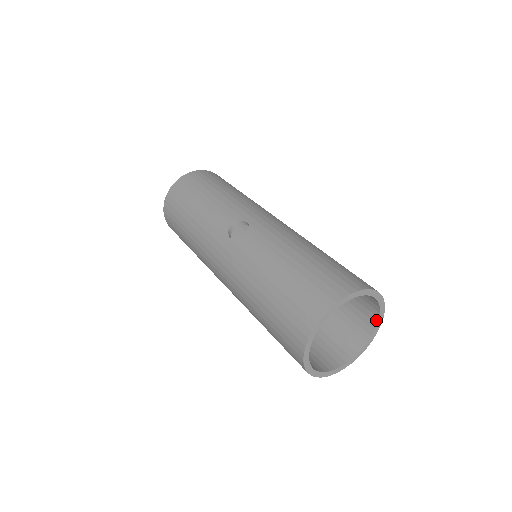
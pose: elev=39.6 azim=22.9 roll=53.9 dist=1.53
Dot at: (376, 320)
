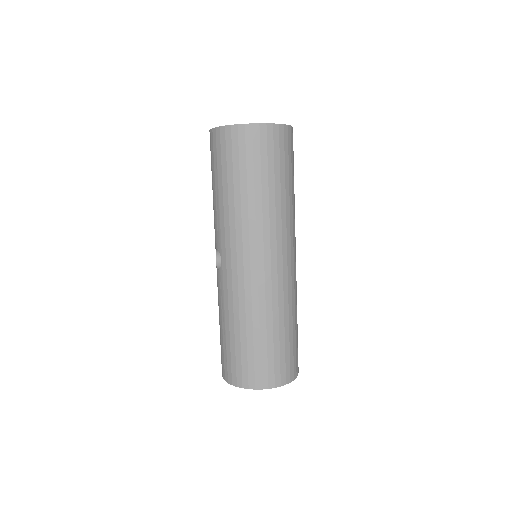
Dot at: occluded
